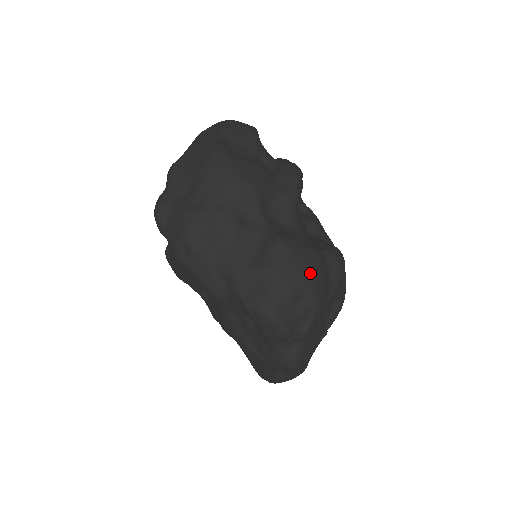
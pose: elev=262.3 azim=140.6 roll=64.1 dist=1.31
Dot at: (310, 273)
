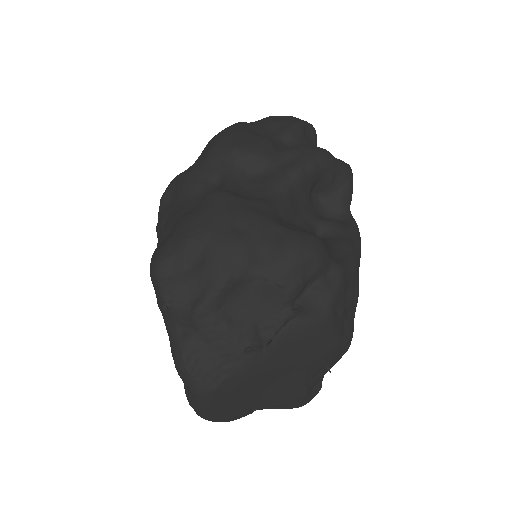
Dot at: (223, 230)
